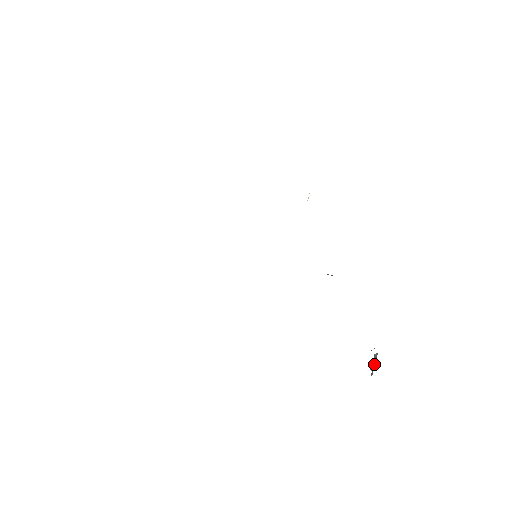
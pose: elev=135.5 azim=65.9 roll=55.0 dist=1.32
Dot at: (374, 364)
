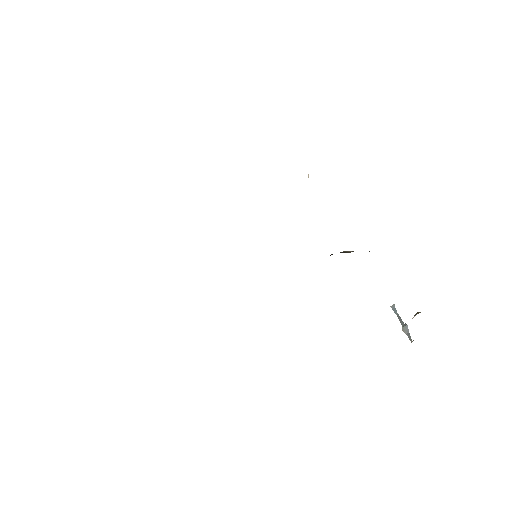
Dot at: (406, 325)
